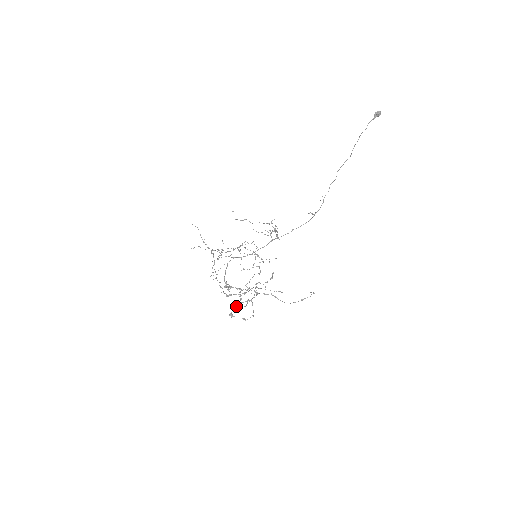
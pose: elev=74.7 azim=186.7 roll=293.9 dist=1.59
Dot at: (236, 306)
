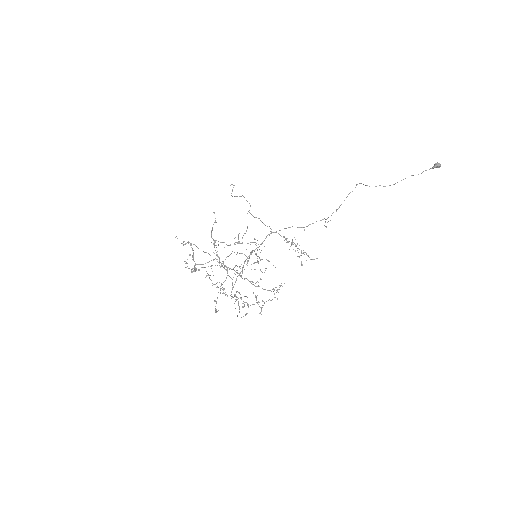
Dot at: occluded
